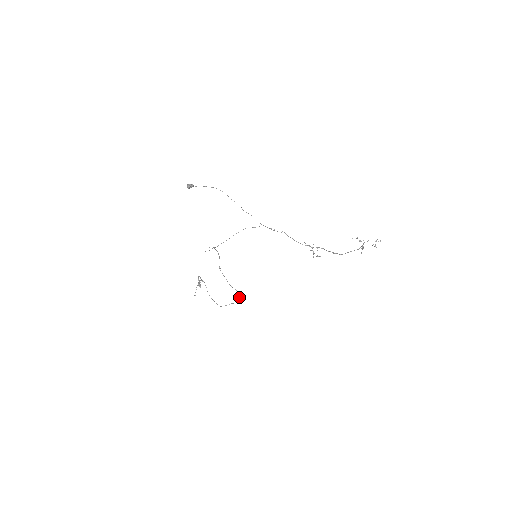
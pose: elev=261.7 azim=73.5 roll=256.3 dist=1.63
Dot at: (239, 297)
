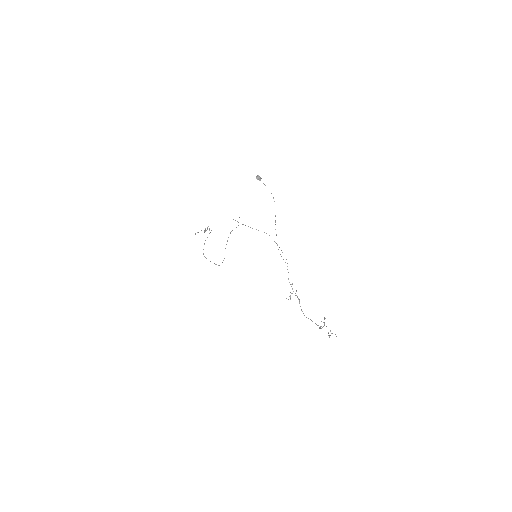
Dot at: occluded
